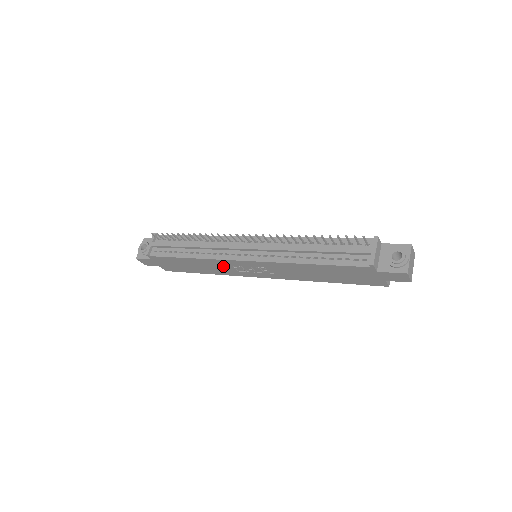
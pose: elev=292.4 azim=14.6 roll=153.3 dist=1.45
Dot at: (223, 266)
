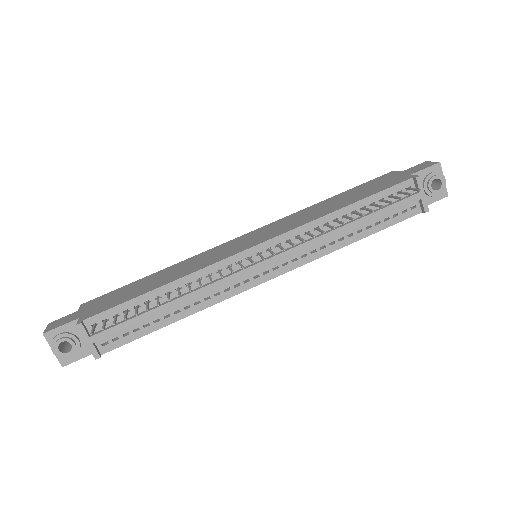
Dot at: occluded
